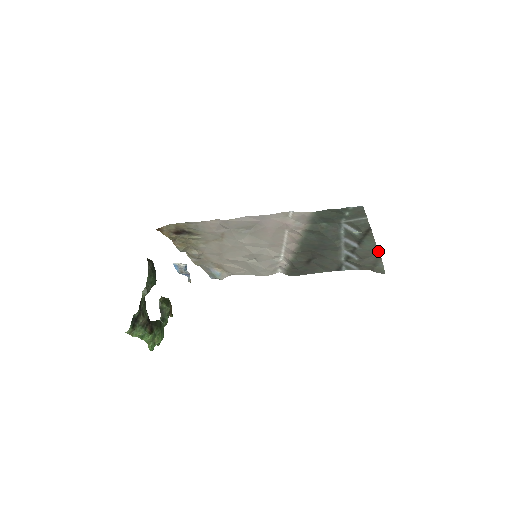
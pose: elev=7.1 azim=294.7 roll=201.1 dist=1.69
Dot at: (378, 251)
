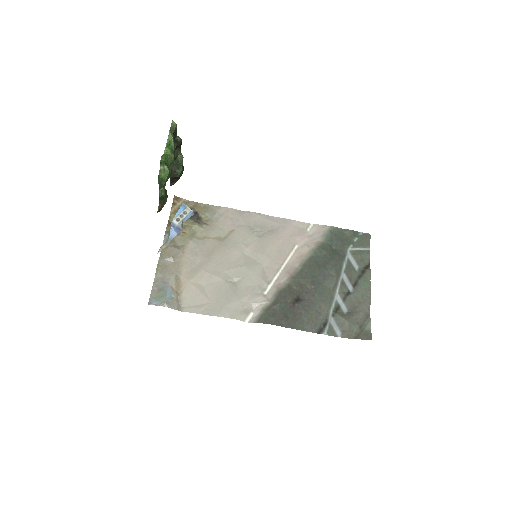
Dot at: (370, 300)
